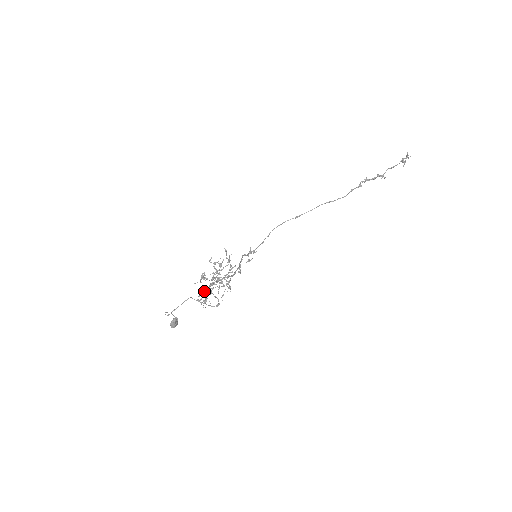
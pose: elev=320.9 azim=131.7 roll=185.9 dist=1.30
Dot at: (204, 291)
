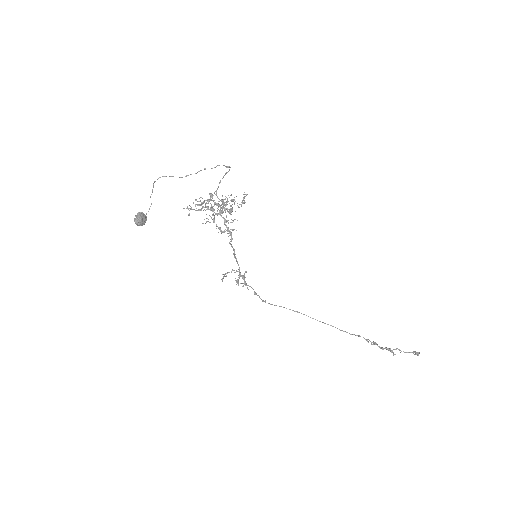
Dot at: (202, 204)
